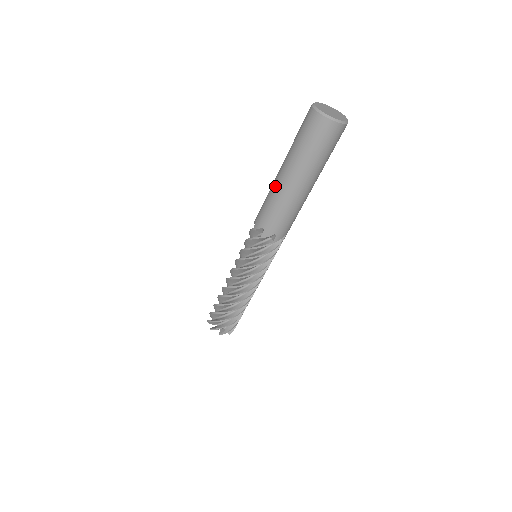
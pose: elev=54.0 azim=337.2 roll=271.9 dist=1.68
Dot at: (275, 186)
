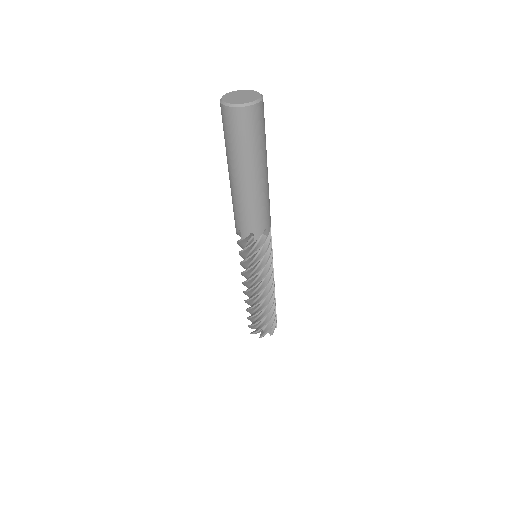
Dot at: (238, 193)
